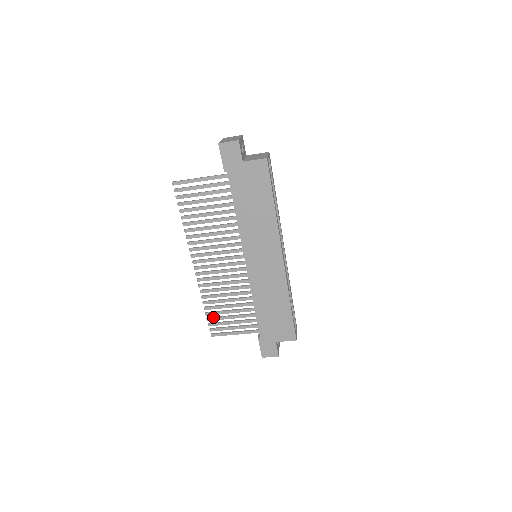
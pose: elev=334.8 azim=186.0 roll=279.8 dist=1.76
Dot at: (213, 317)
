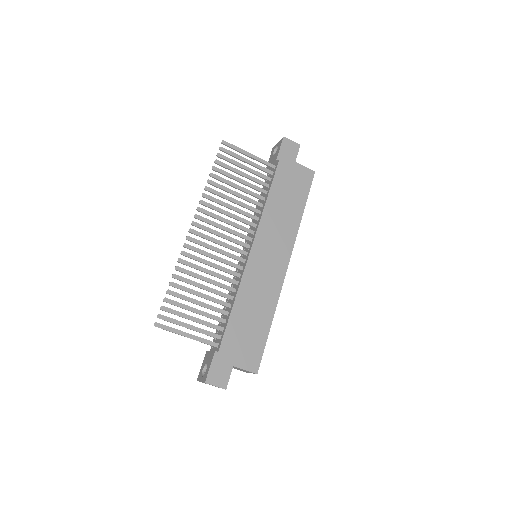
Dot at: (173, 300)
